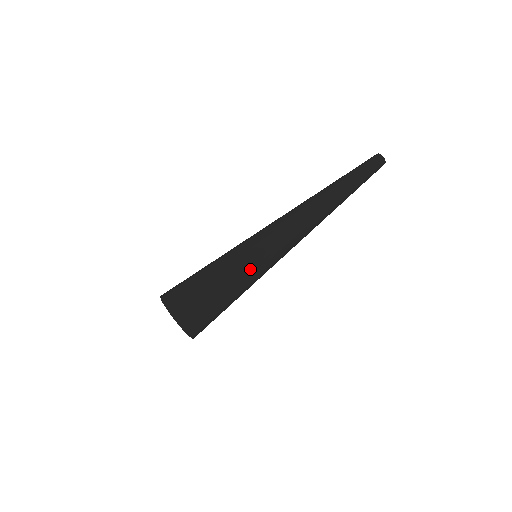
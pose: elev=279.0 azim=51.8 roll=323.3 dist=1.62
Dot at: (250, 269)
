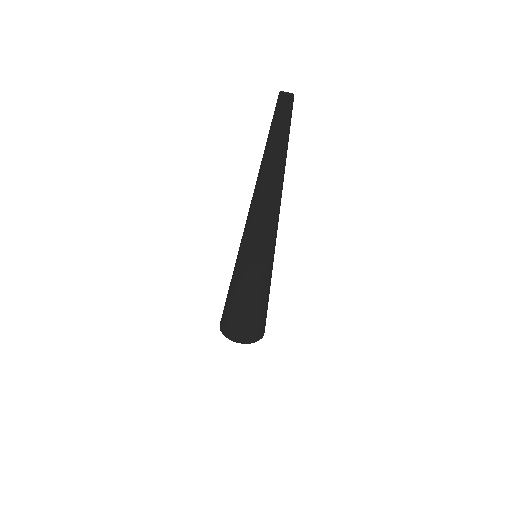
Dot at: (254, 277)
